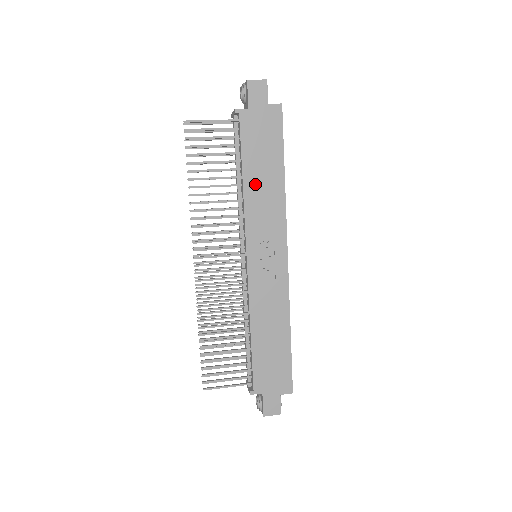
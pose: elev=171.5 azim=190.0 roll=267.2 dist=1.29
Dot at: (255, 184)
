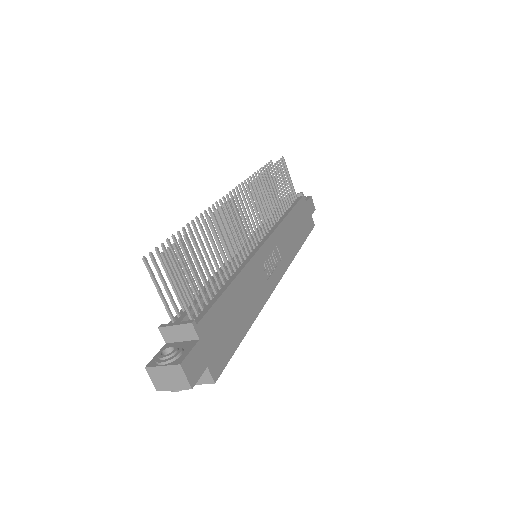
Dot at: (291, 225)
